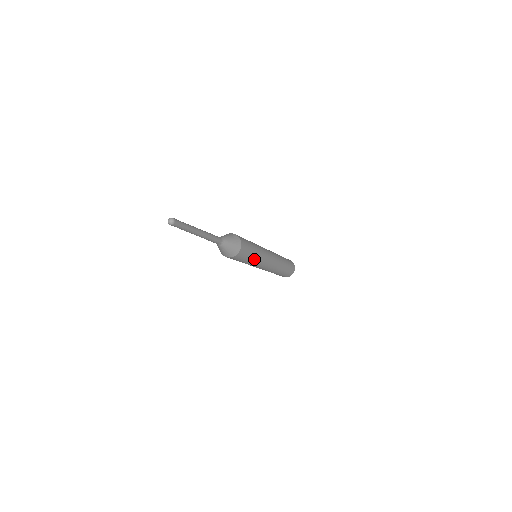
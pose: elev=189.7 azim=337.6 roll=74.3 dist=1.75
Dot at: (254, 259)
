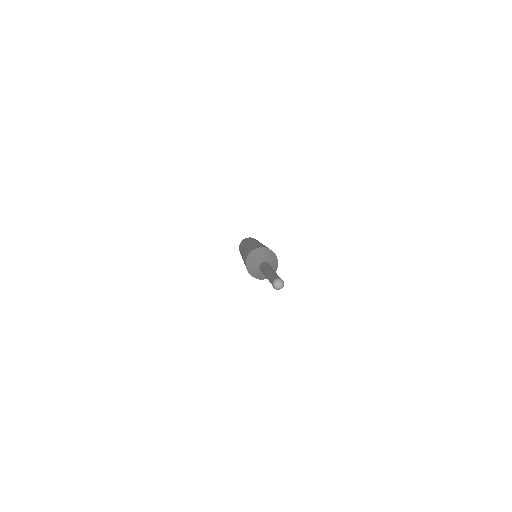
Dot at: occluded
